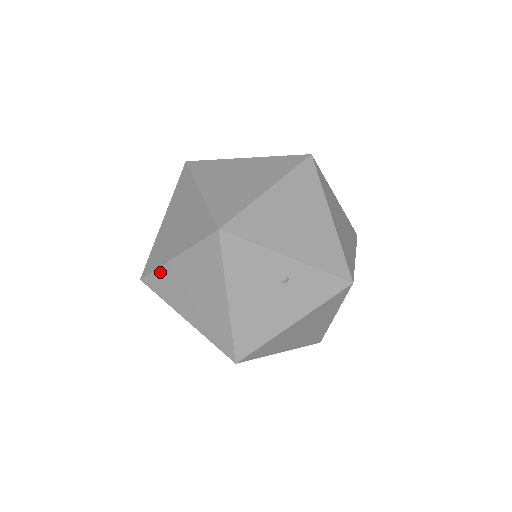
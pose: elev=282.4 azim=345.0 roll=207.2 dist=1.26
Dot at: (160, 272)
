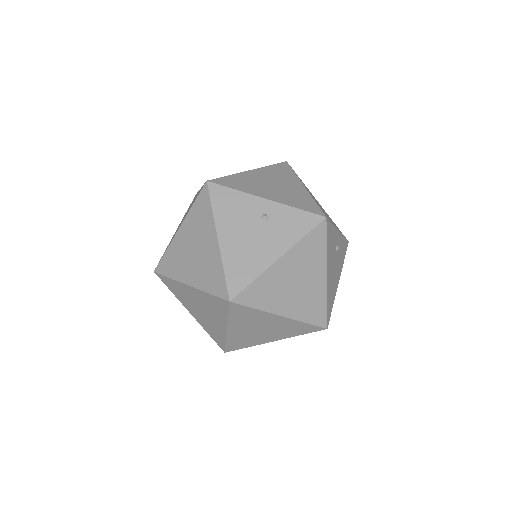
Dot at: (168, 252)
